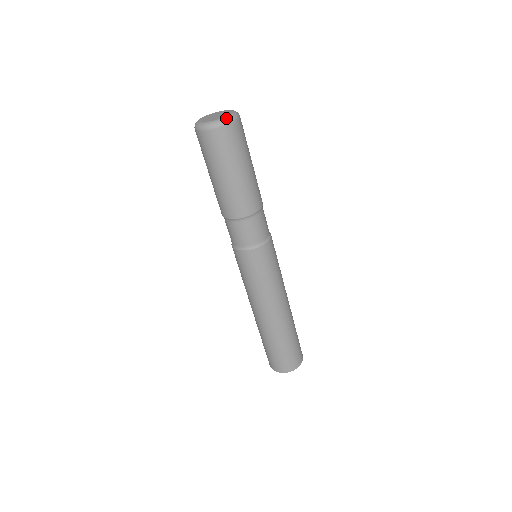
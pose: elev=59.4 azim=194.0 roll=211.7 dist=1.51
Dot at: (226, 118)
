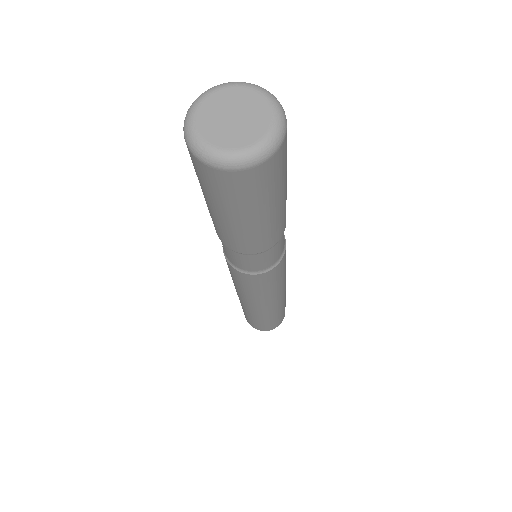
Dot at: (269, 142)
